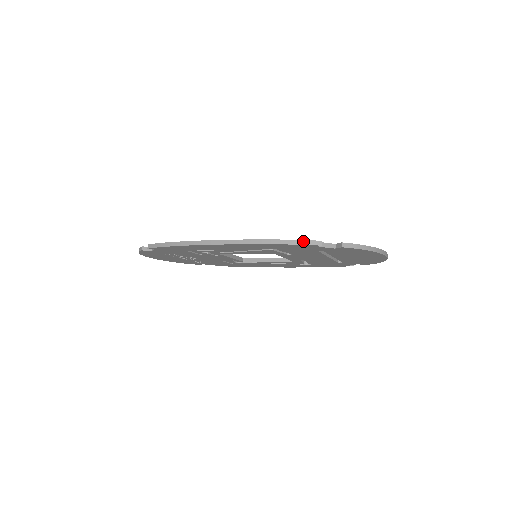
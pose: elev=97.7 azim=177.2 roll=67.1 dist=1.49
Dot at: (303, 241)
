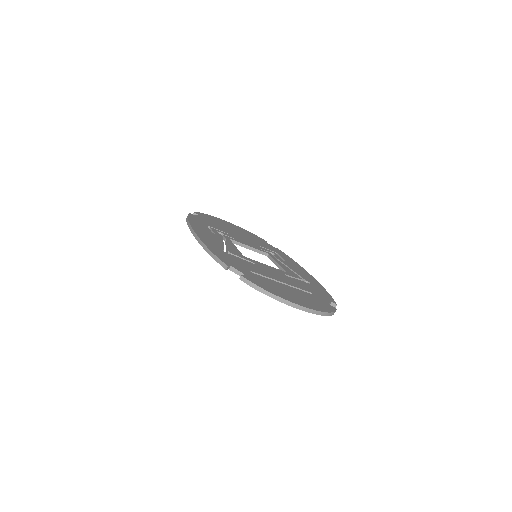
Dot at: (218, 259)
